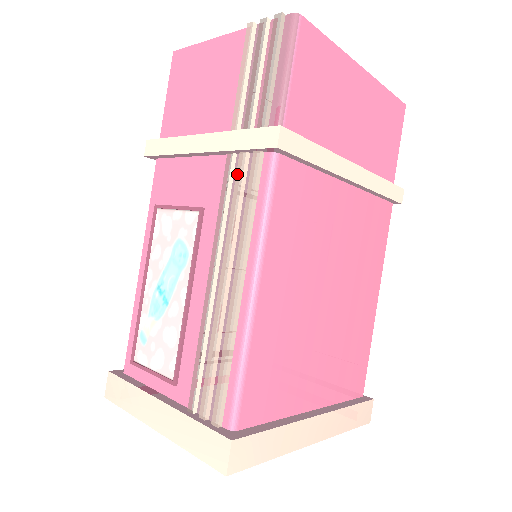
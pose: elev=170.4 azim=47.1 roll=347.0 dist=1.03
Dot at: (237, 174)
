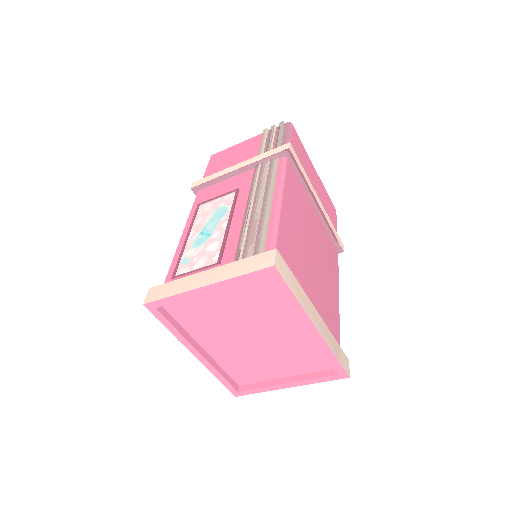
Dot at: (263, 167)
